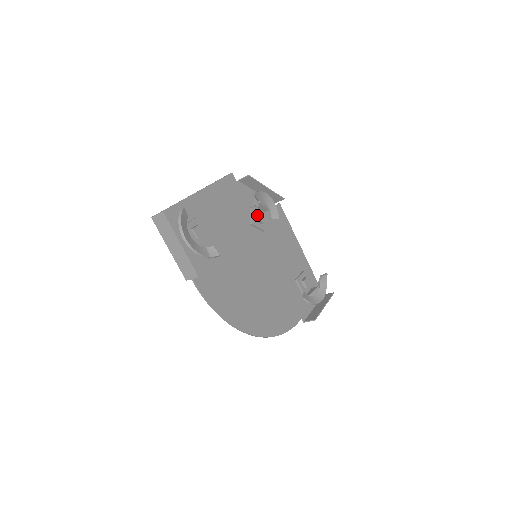
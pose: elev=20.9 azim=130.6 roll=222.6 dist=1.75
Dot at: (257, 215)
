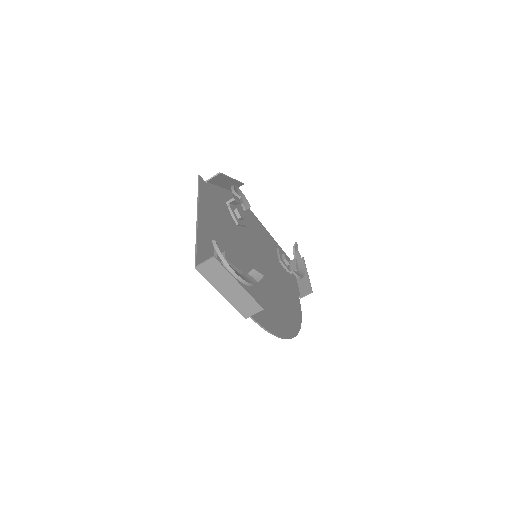
Dot at: (237, 212)
